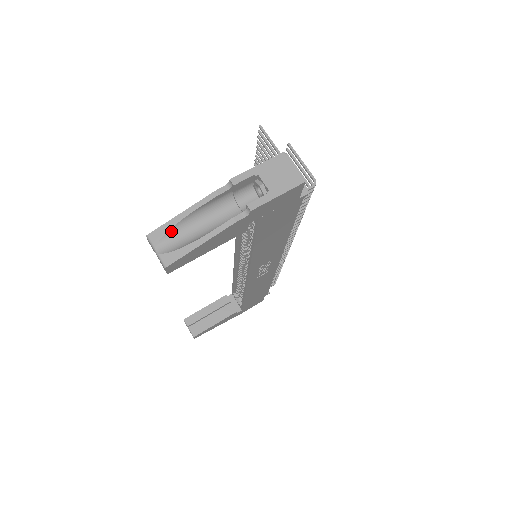
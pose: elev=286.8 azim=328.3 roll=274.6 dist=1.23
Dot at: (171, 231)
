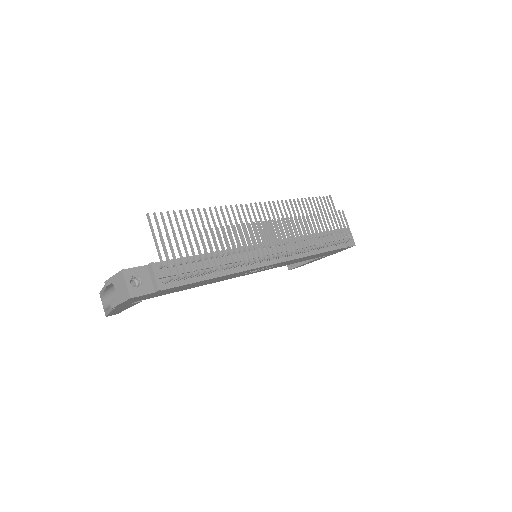
Dot at: (104, 296)
